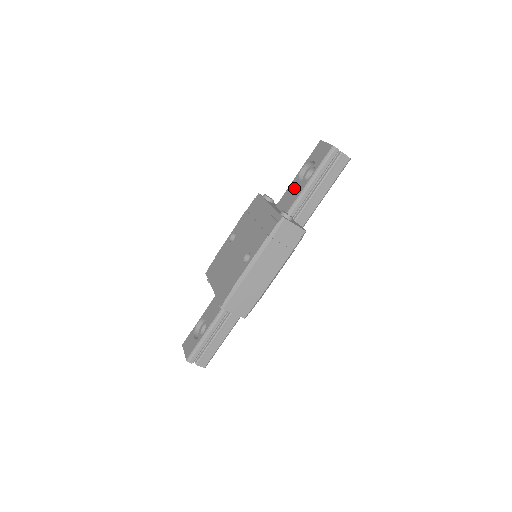
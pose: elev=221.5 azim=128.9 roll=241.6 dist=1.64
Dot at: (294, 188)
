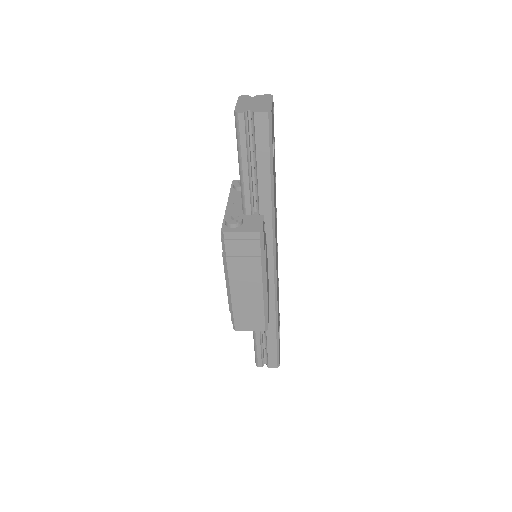
Dot at: occluded
